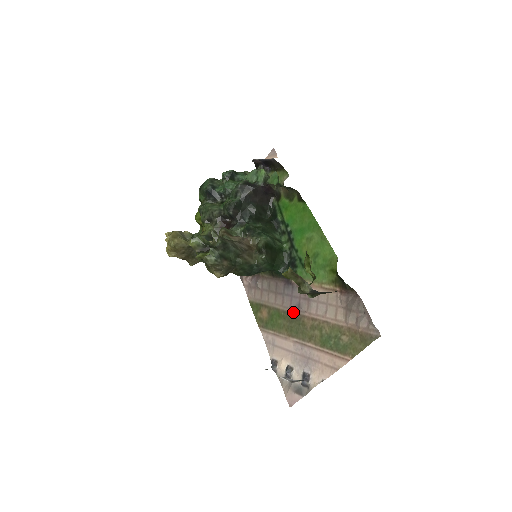
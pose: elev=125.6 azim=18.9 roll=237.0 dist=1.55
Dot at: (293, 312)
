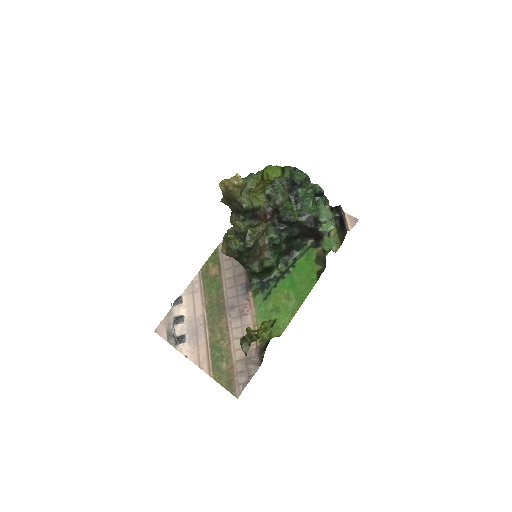
Dot at: (226, 304)
